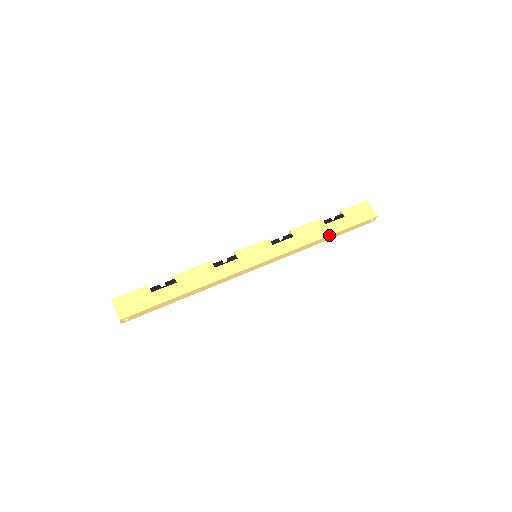
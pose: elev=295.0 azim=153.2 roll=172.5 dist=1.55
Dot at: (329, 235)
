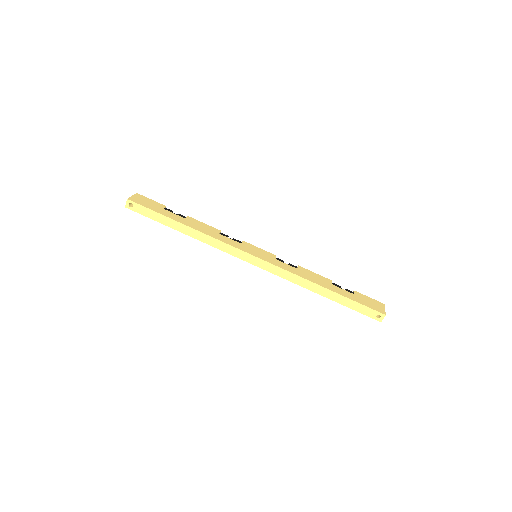
Dot at: (328, 289)
